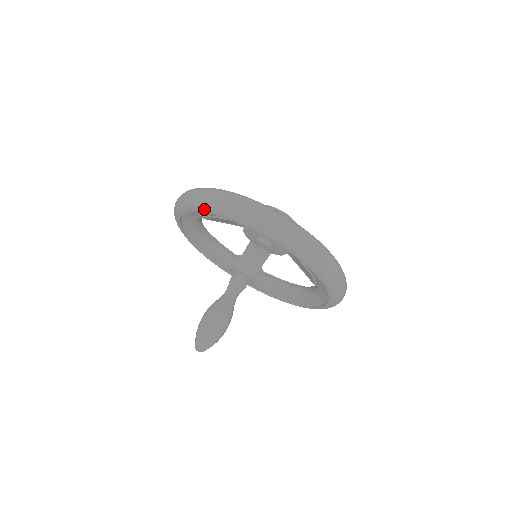
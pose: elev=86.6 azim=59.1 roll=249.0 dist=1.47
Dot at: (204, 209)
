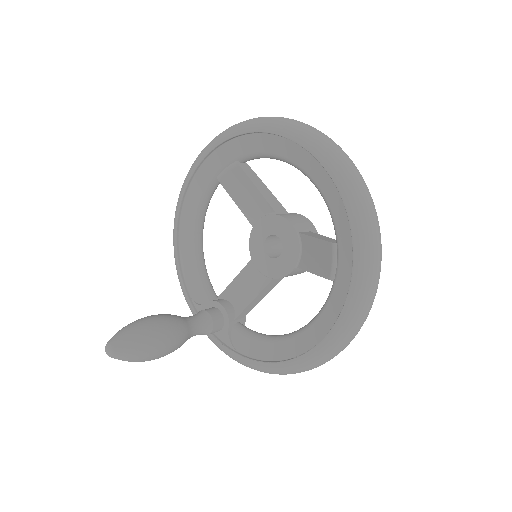
Dot at: (233, 131)
